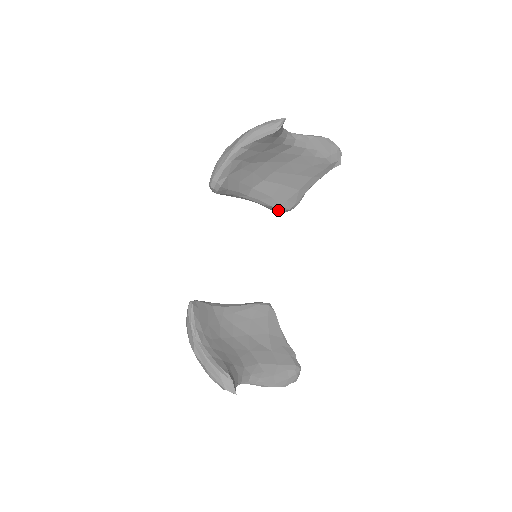
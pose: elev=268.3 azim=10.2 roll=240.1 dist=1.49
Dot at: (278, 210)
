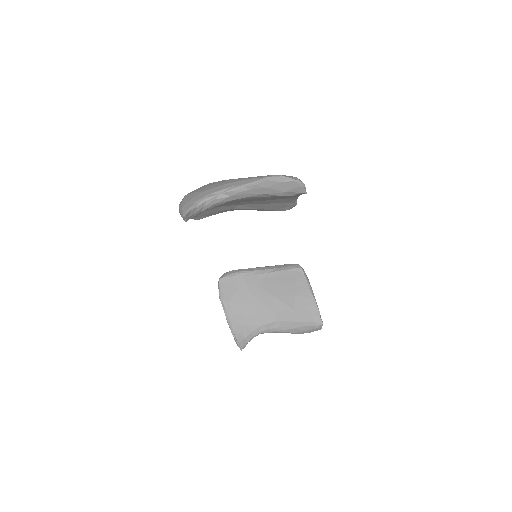
Dot at: occluded
